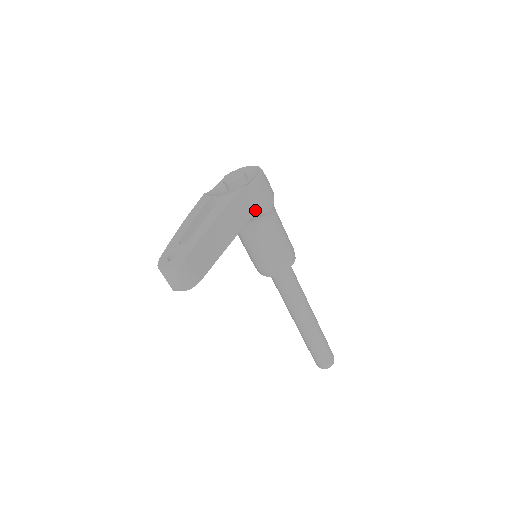
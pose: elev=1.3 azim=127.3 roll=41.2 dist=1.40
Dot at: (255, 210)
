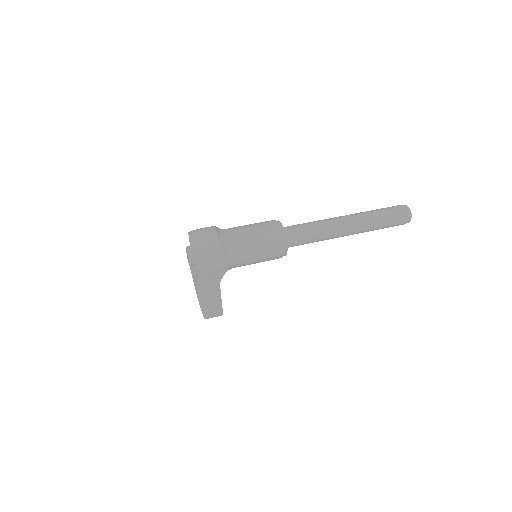
Dot at: (218, 278)
